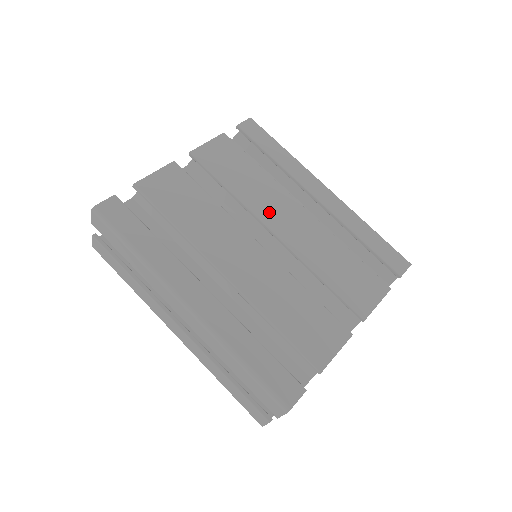
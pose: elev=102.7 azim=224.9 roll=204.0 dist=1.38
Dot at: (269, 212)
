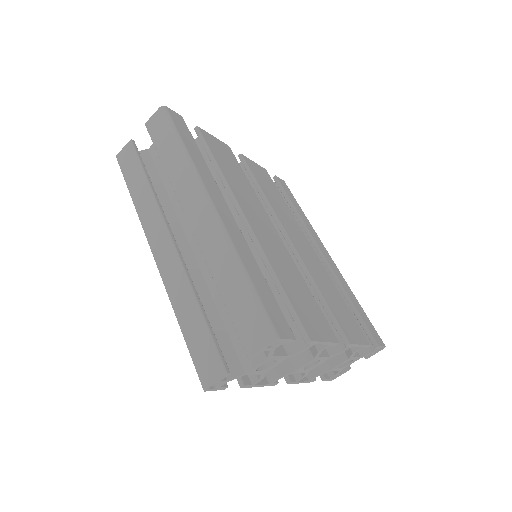
Dot at: (287, 225)
